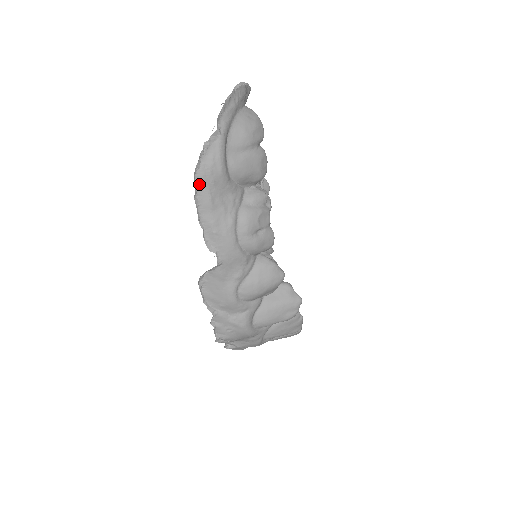
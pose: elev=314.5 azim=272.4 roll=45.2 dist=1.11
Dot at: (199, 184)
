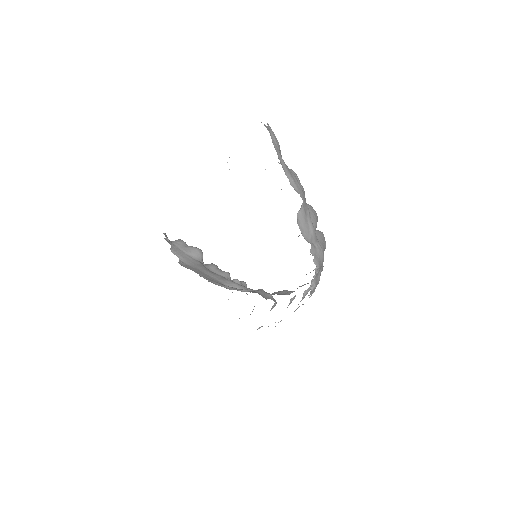
Dot at: (276, 151)
